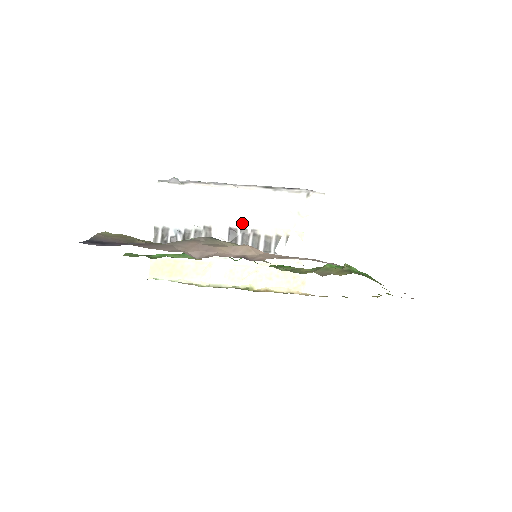
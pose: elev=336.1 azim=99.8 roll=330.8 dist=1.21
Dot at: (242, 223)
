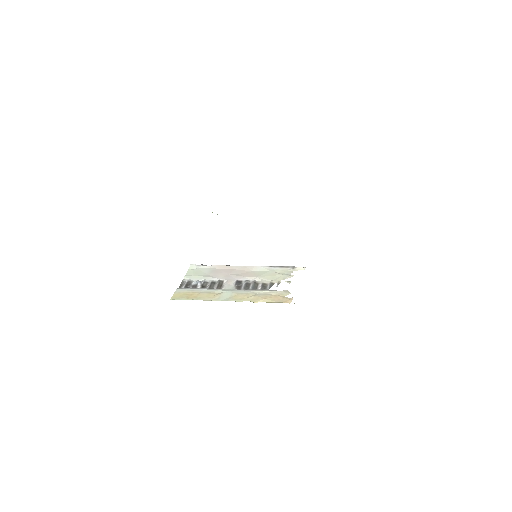
Dot at: (246, 279)
